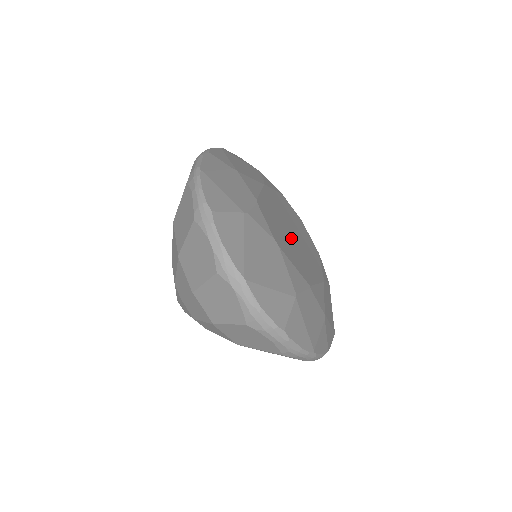
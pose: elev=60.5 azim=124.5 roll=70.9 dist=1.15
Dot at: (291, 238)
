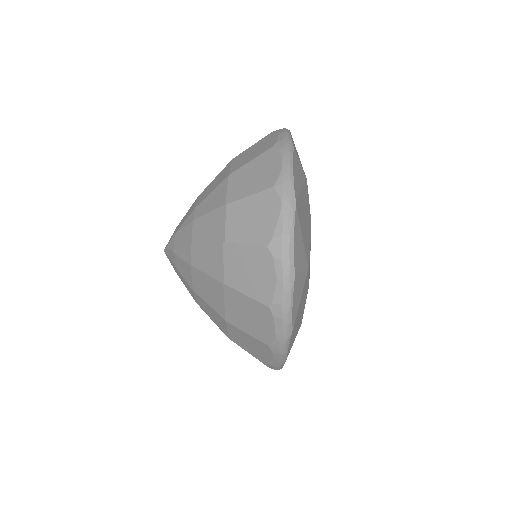
Dot at: occluded
